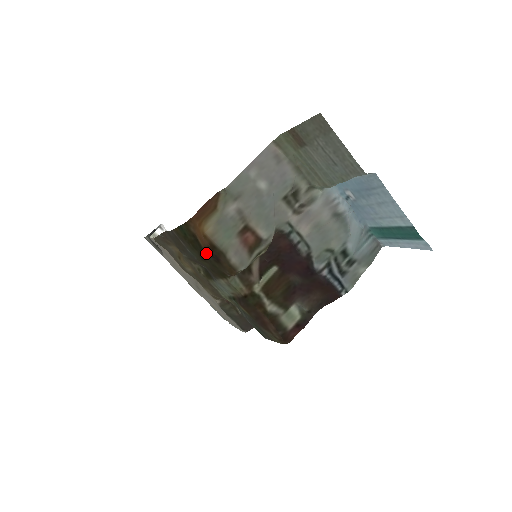
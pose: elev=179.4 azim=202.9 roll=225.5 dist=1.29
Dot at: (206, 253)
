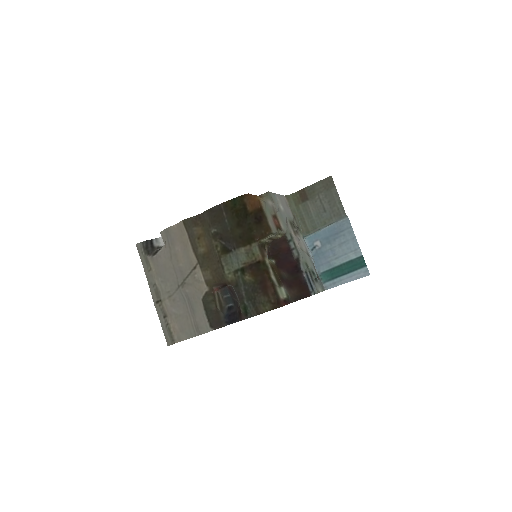
Dot at: (250, 216)
